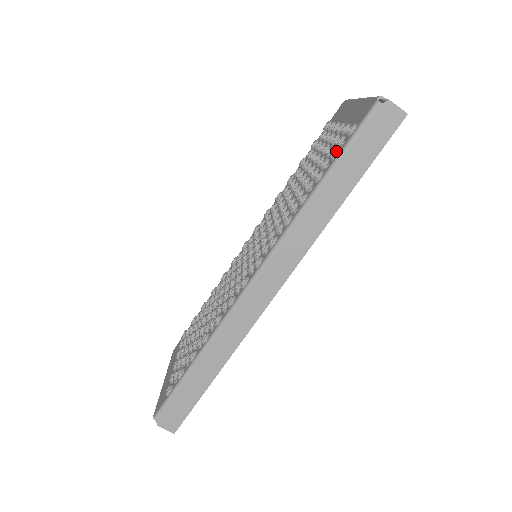
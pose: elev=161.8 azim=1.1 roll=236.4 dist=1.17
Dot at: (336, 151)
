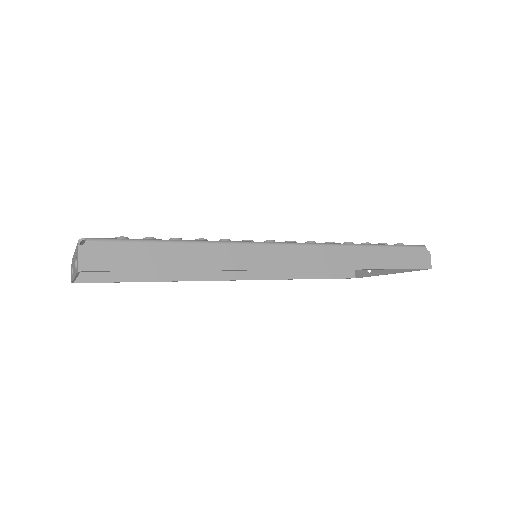
Dot at: occluded
